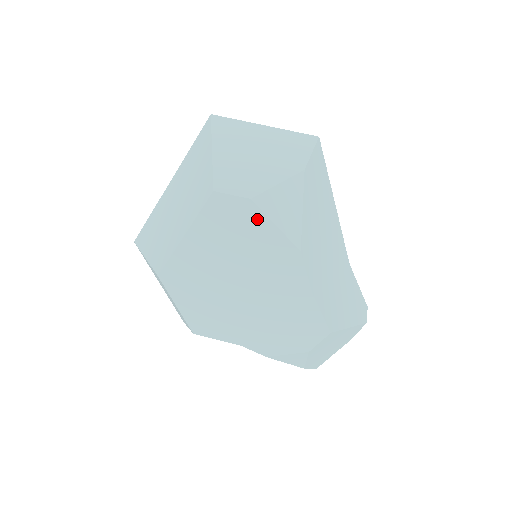
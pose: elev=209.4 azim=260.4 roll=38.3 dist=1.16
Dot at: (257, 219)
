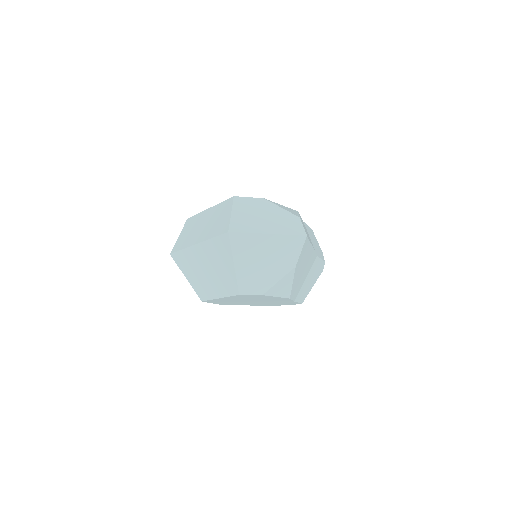
Dot at: occluded
